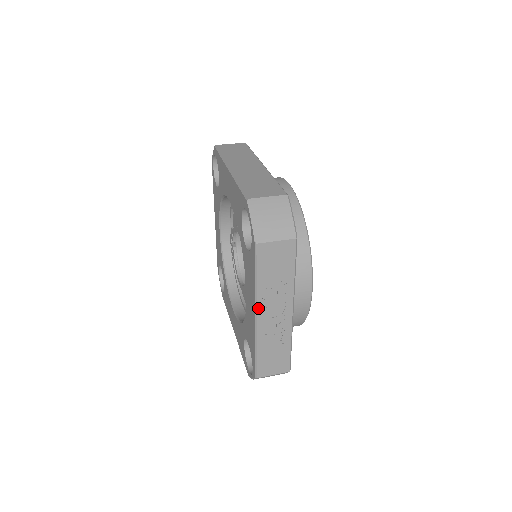
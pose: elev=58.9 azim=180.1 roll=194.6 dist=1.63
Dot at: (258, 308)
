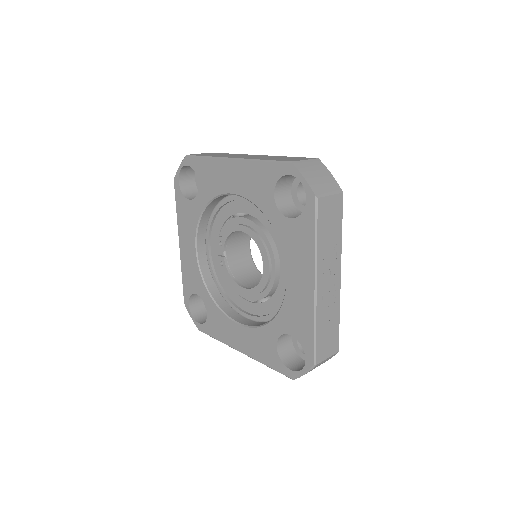
Dot at: (318, 275)
